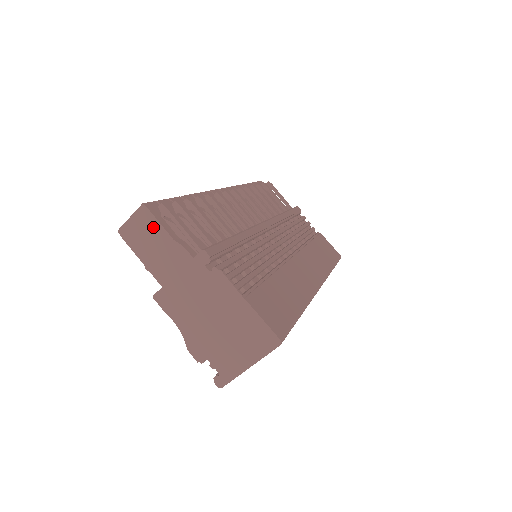
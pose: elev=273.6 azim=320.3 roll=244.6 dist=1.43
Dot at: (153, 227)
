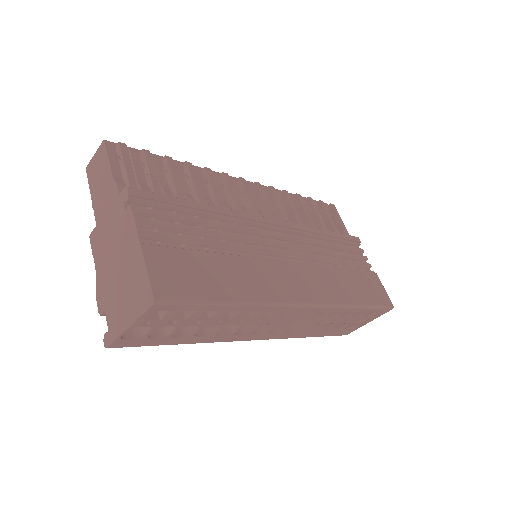
Dot at: (104, 163)
